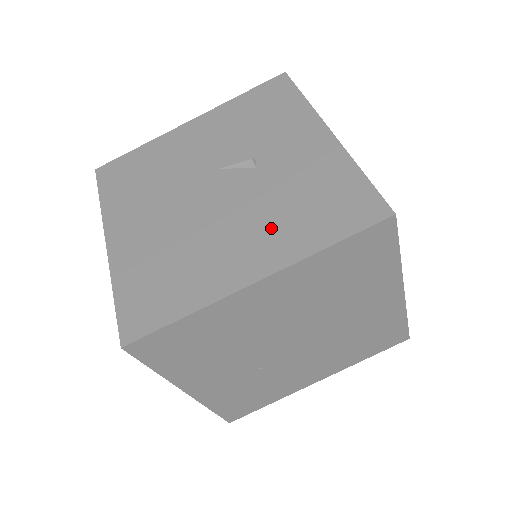
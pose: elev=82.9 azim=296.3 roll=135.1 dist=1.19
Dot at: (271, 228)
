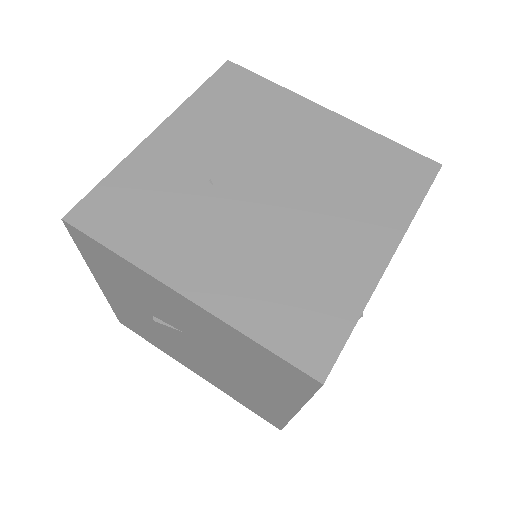
Dot at: occluded
